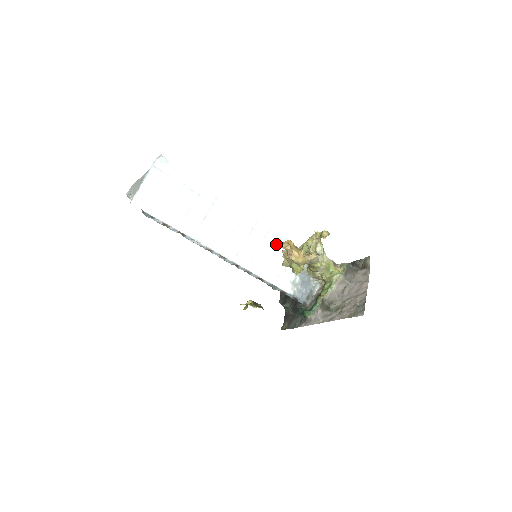
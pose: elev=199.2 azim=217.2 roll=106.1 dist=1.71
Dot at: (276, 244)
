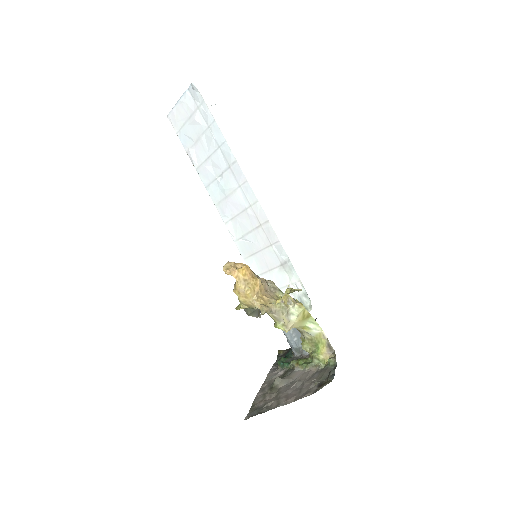
Dot at: (281, 263)
